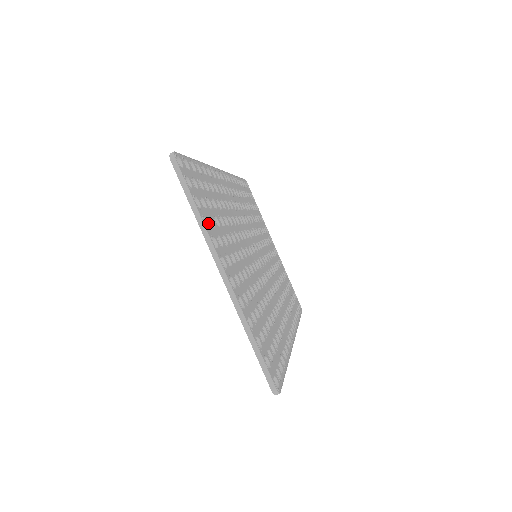
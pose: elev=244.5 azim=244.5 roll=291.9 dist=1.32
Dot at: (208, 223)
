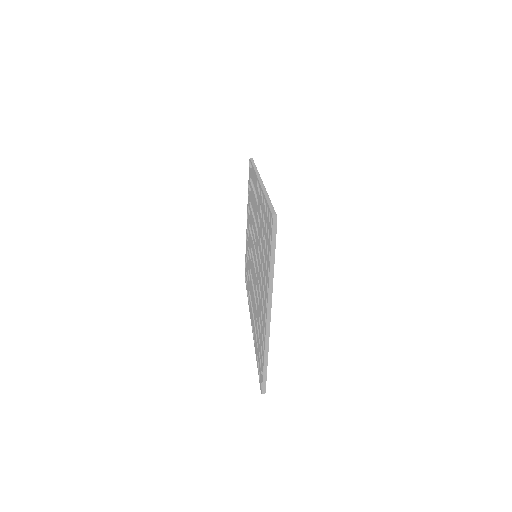
Dot at: occluded
